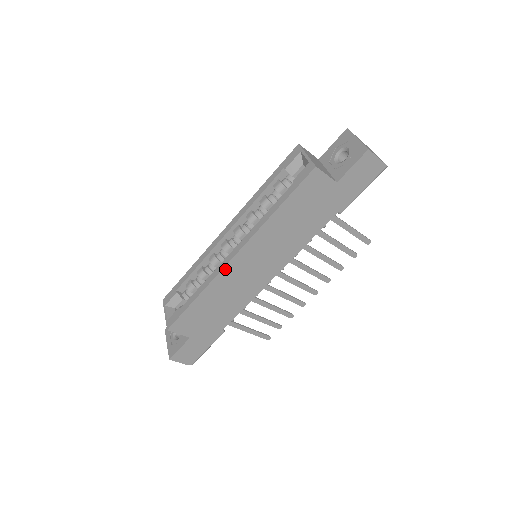
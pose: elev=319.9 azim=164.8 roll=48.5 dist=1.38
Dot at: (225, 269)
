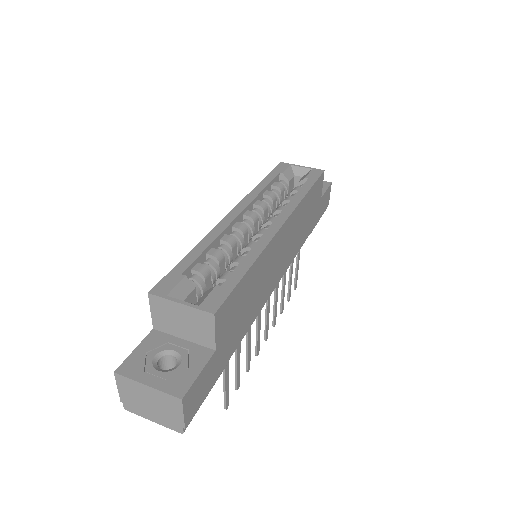
Dot at: (274, 238)
